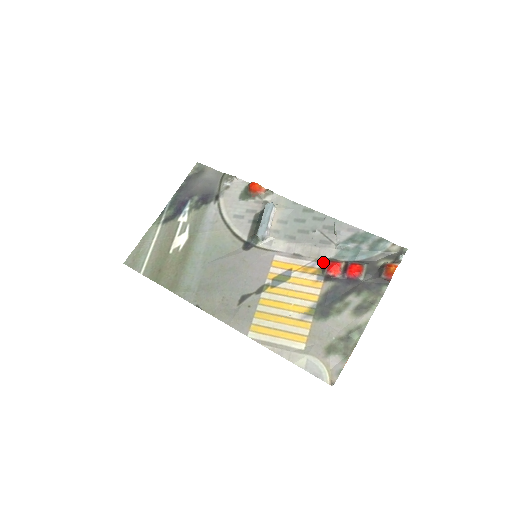
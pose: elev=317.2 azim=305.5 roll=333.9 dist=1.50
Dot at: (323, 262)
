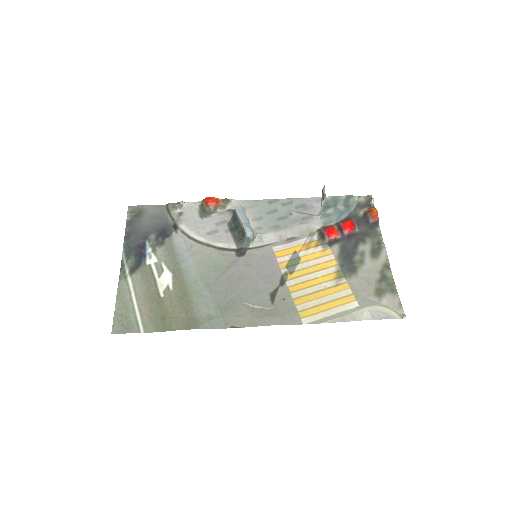
Dot at: (317, 233)
